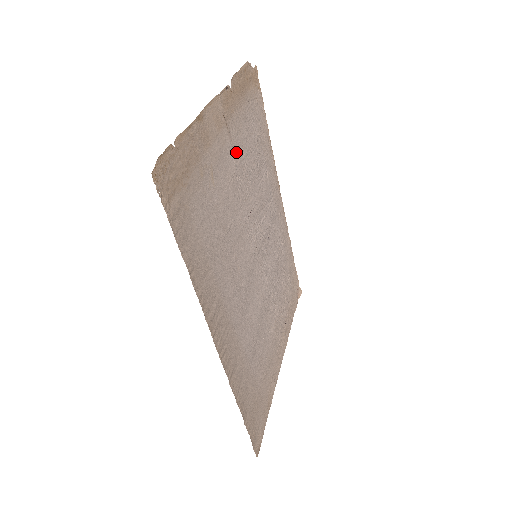
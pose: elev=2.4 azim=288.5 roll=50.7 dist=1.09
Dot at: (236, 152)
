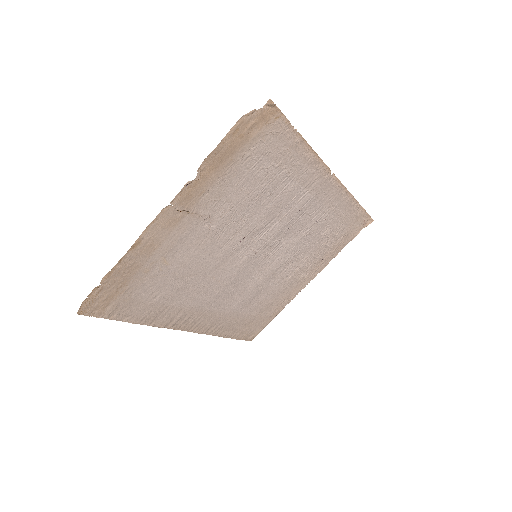
Dot at: (212, 216)
